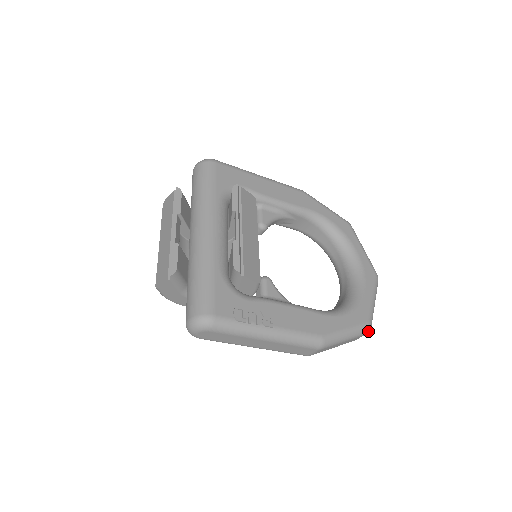
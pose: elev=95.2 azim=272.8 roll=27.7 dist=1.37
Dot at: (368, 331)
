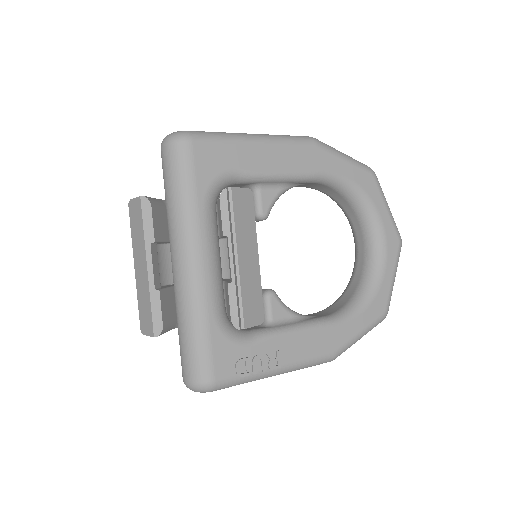
Dot at: (384, 318)
